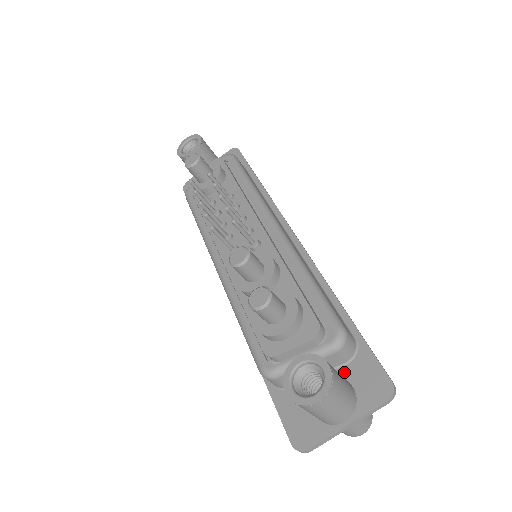
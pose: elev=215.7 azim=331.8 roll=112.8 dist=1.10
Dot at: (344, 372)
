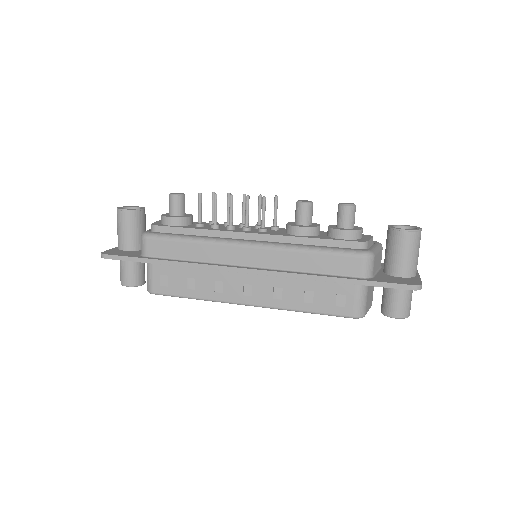
Dot at: occluded
